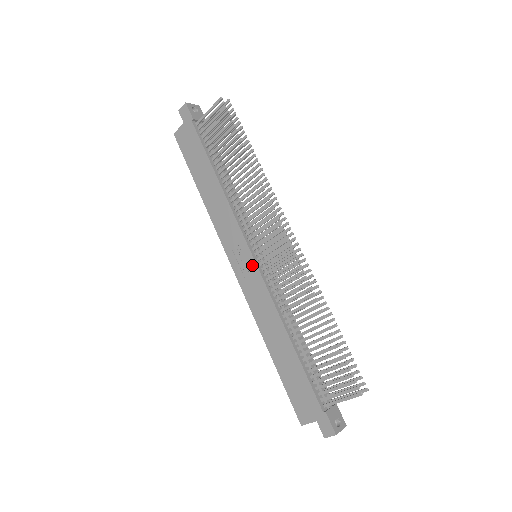
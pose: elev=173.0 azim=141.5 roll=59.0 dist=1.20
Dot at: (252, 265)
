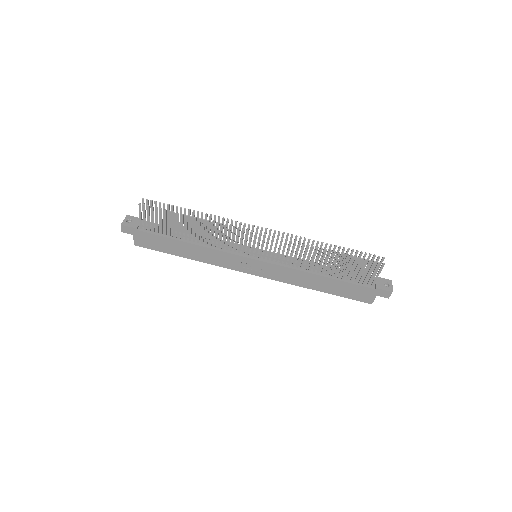
Dot at: (260, 264)
